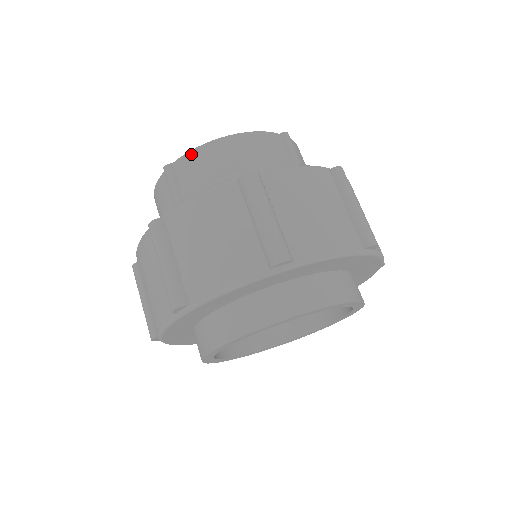
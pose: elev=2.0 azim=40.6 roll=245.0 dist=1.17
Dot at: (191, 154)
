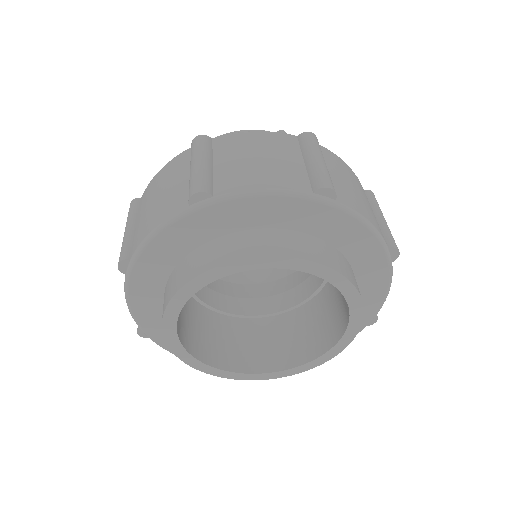
Dot at: occluded
